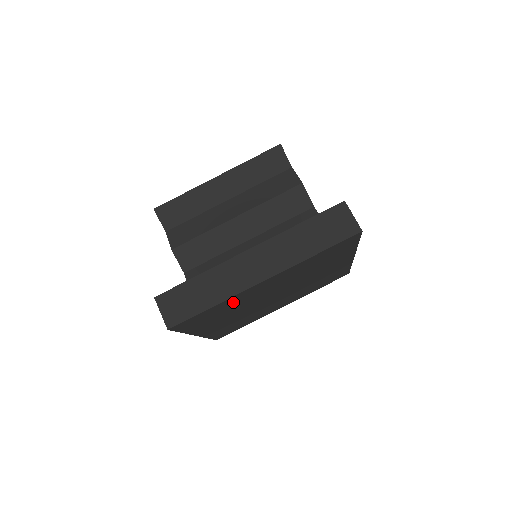
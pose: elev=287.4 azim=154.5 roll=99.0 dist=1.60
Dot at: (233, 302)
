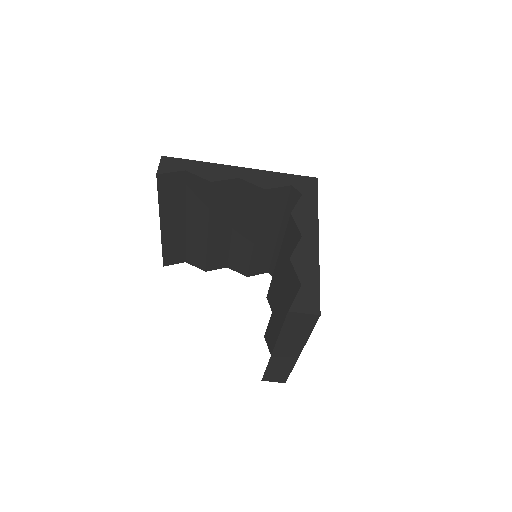
Dot at: occluded
